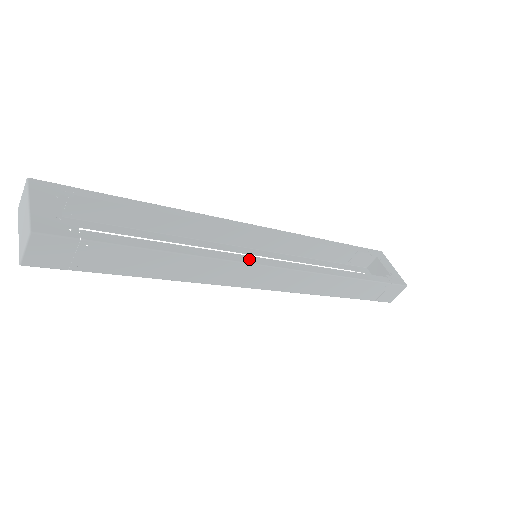
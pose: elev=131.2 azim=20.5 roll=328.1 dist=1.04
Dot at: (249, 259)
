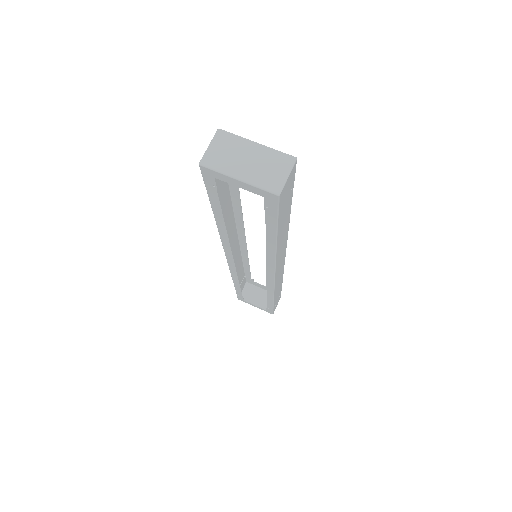
Dot at: occluded
